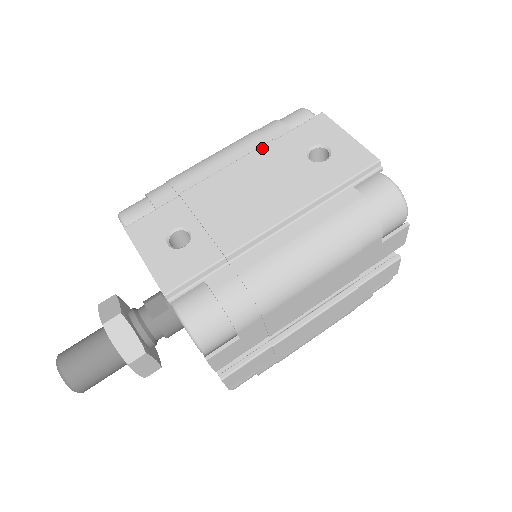
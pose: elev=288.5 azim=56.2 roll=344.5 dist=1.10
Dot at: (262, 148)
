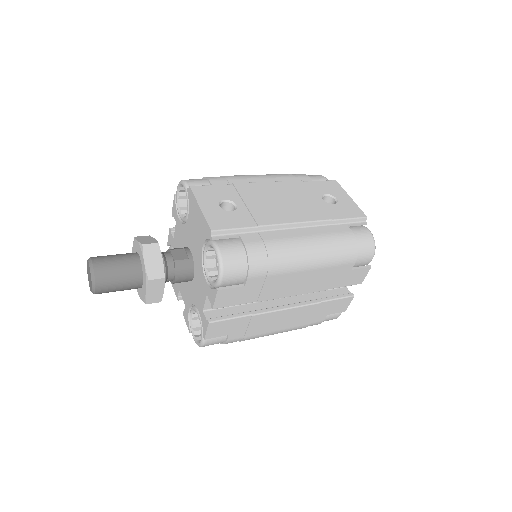
Dot at: (294, 182)
